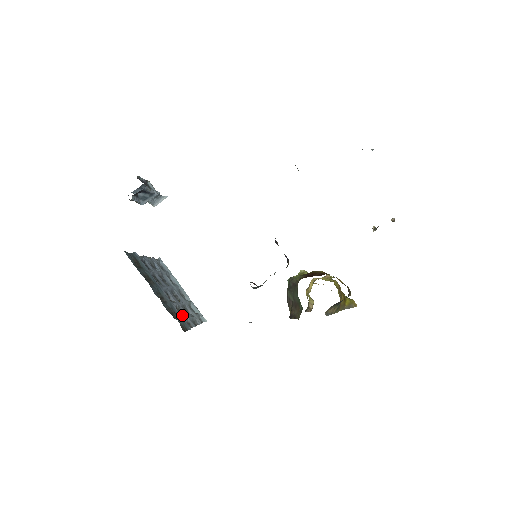
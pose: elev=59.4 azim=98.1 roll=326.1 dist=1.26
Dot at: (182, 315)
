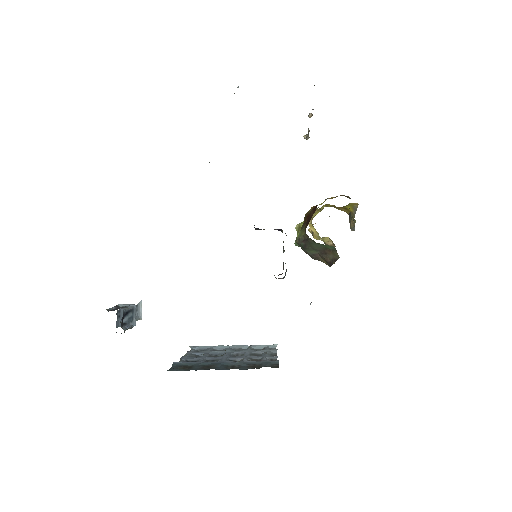
Dot at: occluded
